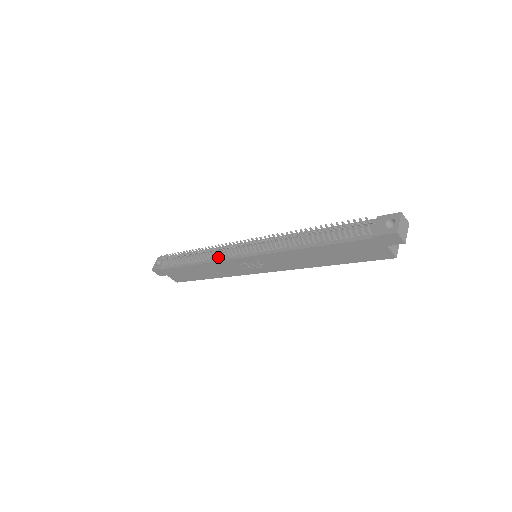
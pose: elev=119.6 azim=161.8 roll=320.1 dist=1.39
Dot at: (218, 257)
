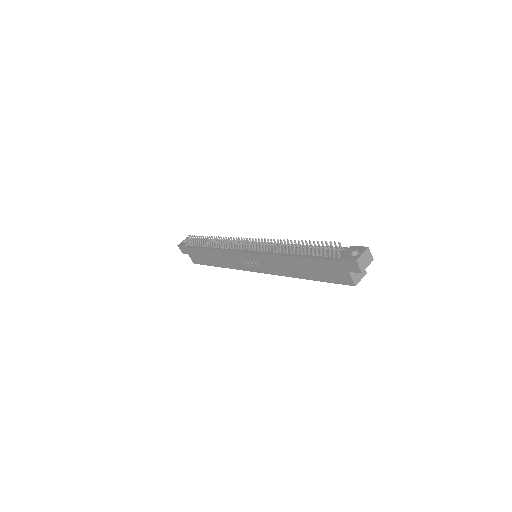
Dot at: (227, 247)
